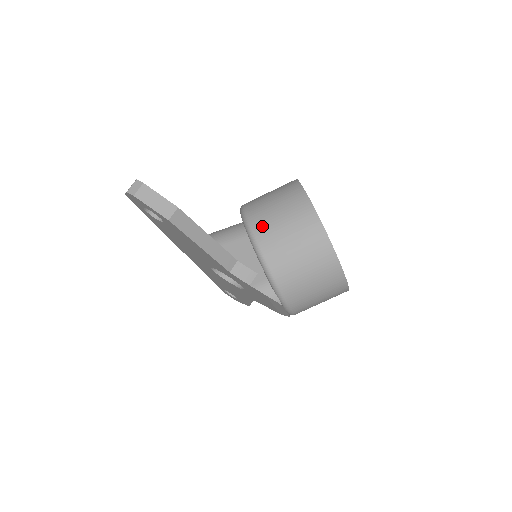
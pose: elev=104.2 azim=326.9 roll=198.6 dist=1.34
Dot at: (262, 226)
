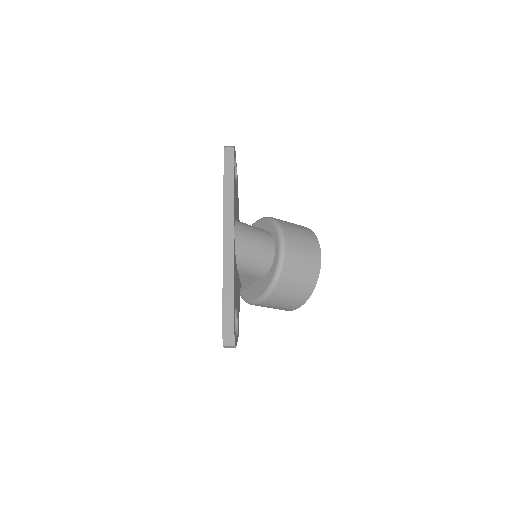
Dot at: (267, 304)
